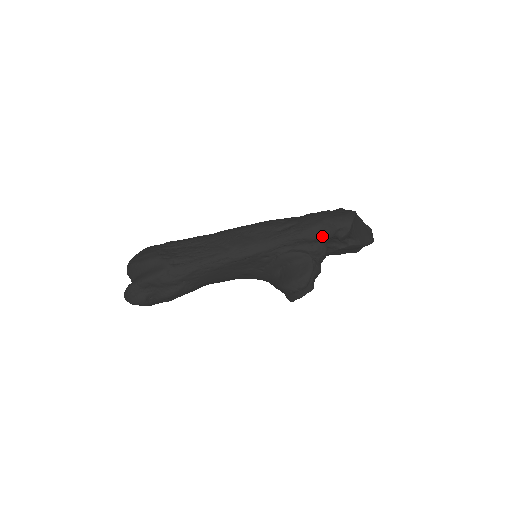
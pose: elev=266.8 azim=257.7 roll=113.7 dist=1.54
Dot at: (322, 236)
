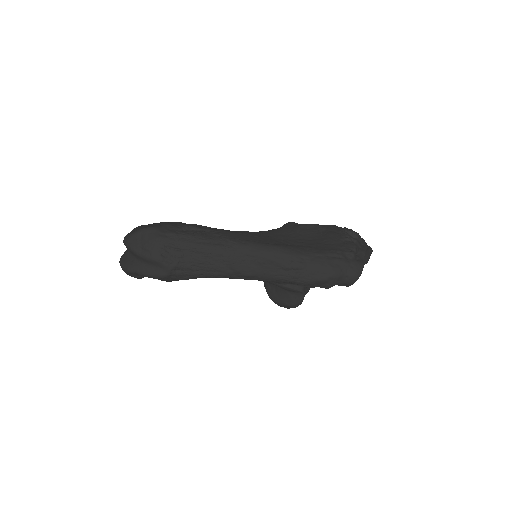
Dot at: (322, 287)
